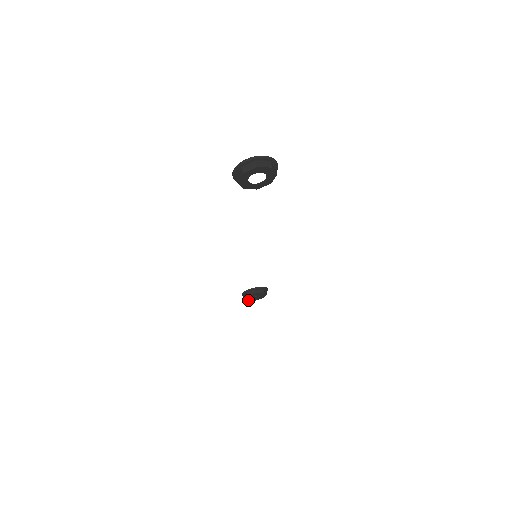
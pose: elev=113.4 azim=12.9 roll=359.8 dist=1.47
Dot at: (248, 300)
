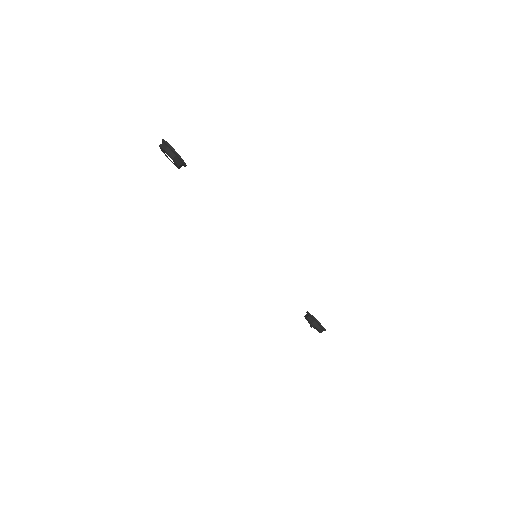
Dot at: occluded
